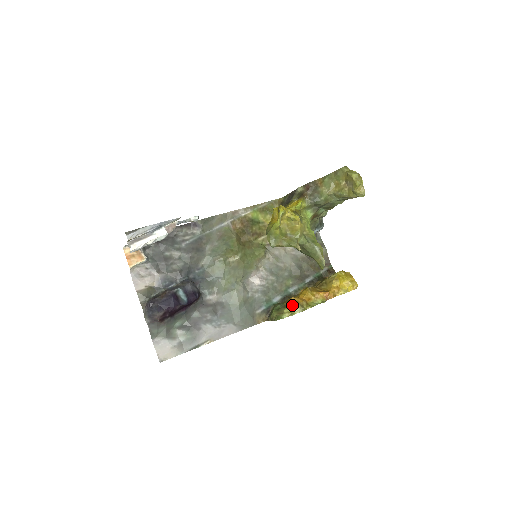
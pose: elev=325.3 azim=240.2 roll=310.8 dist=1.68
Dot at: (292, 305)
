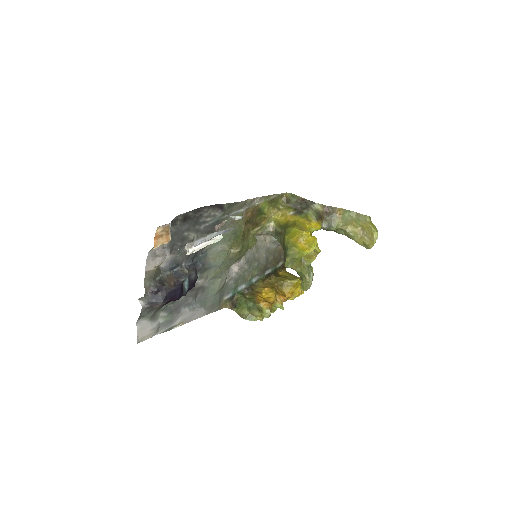
Dot at: (264, 309)
